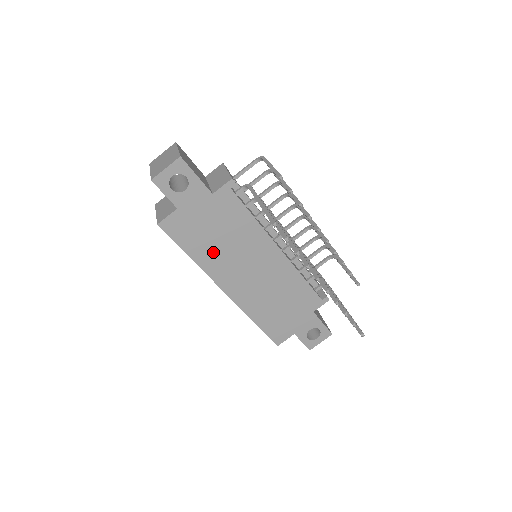
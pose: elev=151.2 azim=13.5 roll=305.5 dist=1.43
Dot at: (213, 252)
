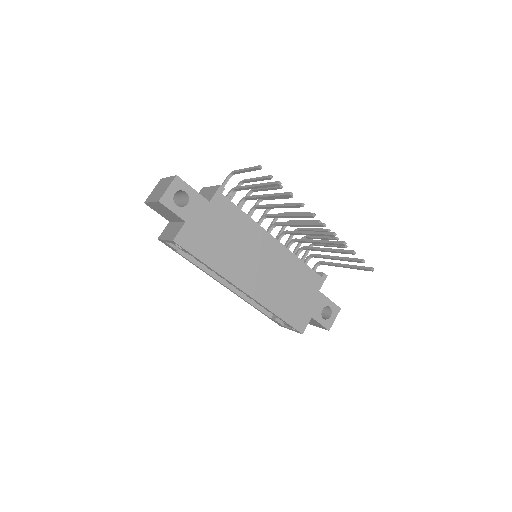
Dot at: (224, 255)
